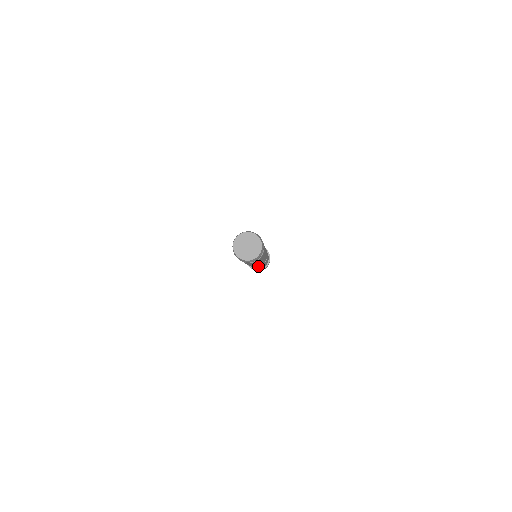
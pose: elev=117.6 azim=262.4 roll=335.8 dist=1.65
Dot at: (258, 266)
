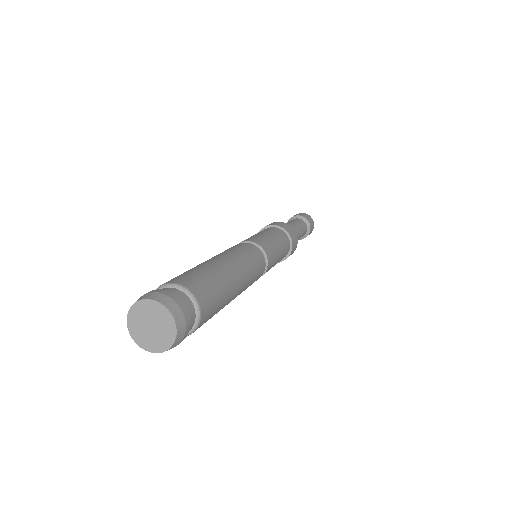
Dot at: occluded
